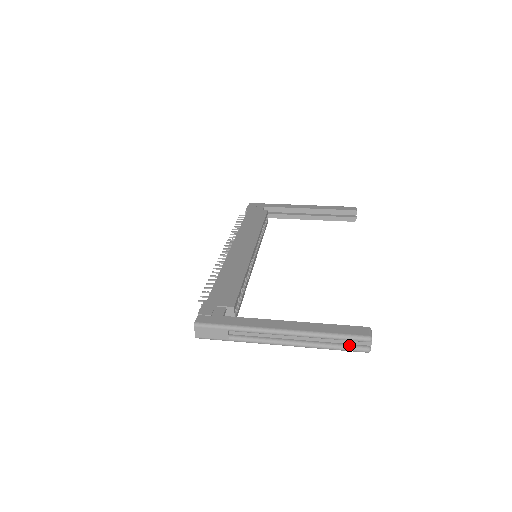
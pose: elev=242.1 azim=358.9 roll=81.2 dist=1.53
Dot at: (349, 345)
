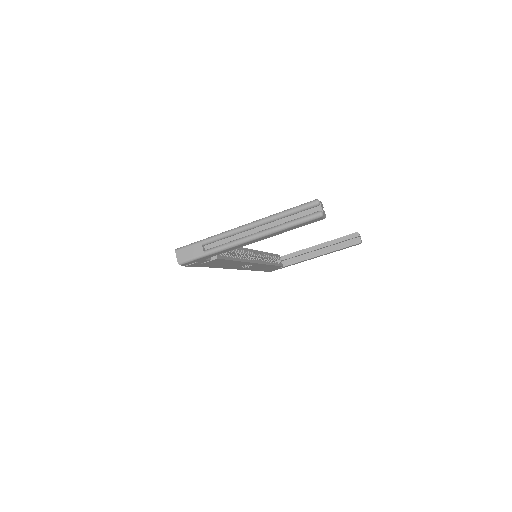
Dot at: (303, 216)
